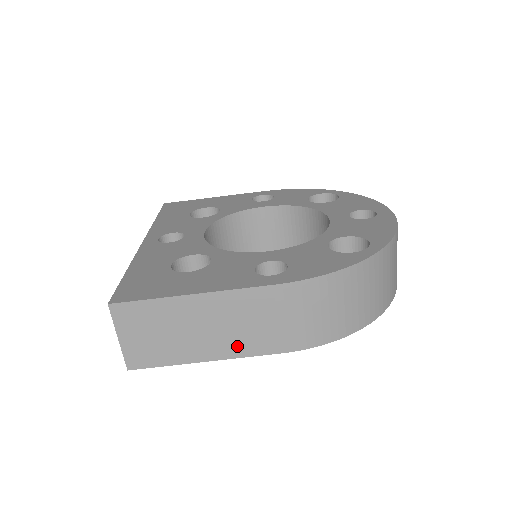
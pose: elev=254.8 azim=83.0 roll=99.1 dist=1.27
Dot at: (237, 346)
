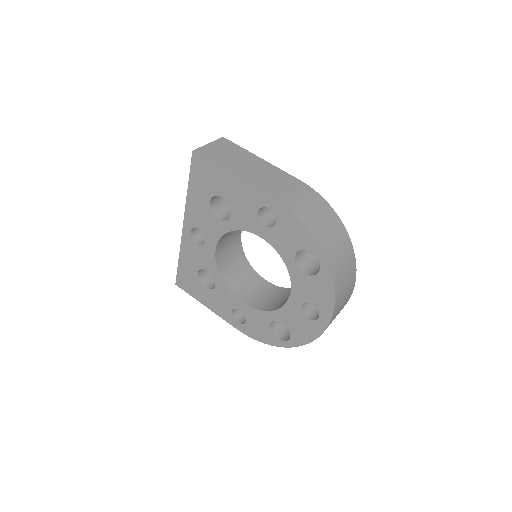
Dot at: (255, 181)
